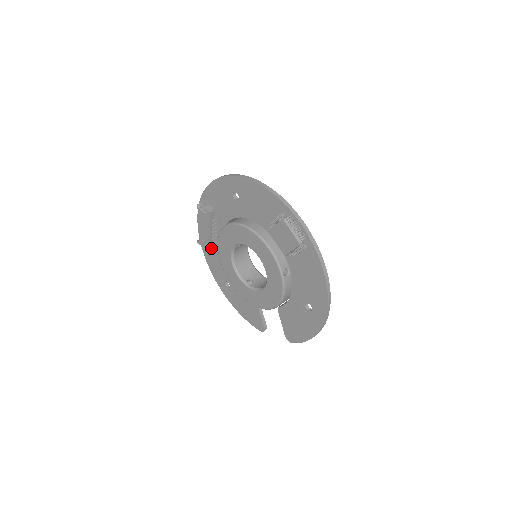
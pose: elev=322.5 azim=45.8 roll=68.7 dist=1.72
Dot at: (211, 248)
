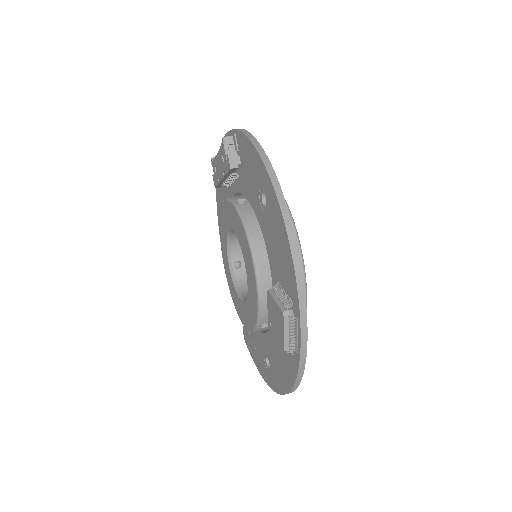
Dot at: (221, 184)
